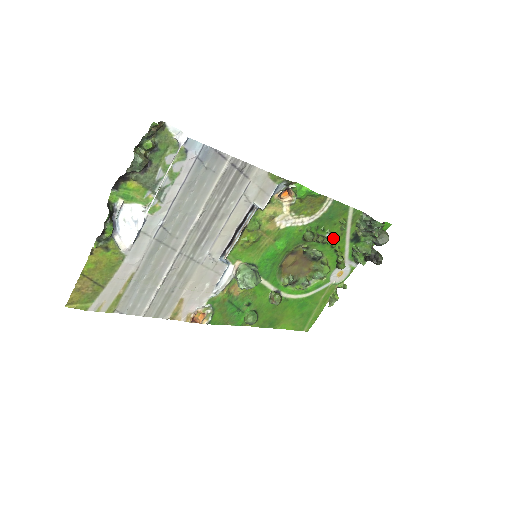
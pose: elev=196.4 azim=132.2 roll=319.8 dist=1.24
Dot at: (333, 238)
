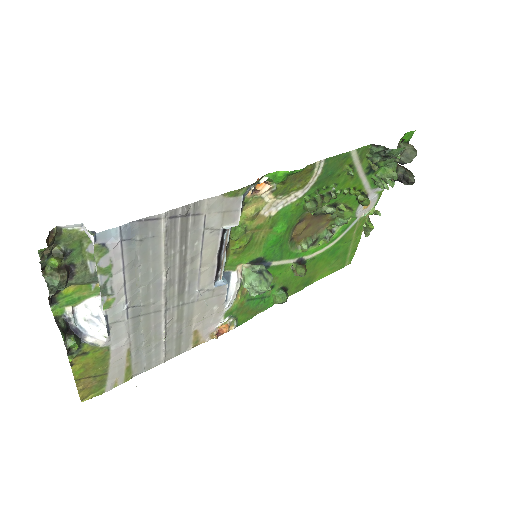
Dot at: (343, 185)
